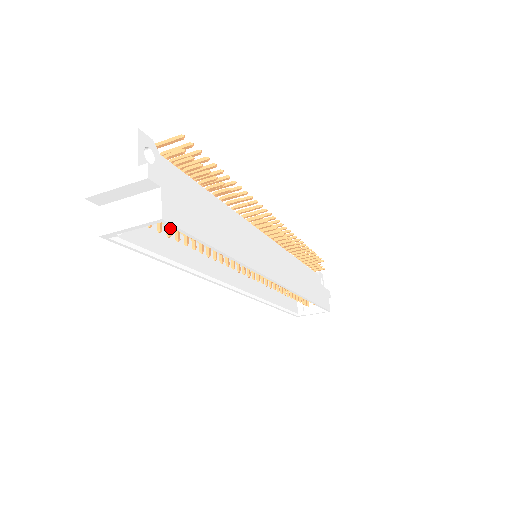
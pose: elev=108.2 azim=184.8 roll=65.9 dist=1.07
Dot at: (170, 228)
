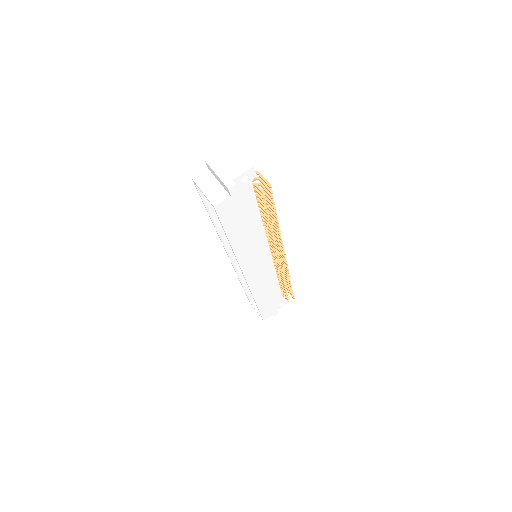
Dot at: occluded
